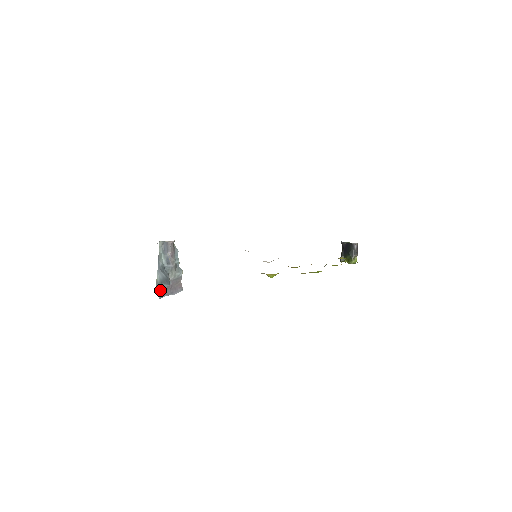
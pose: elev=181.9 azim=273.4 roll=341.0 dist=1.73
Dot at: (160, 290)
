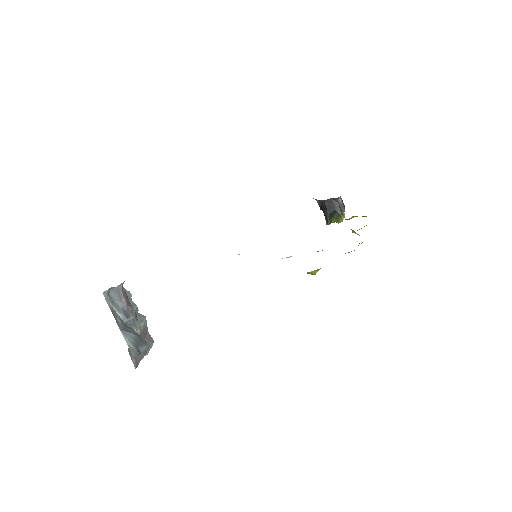
Dot at: (131, 357)
